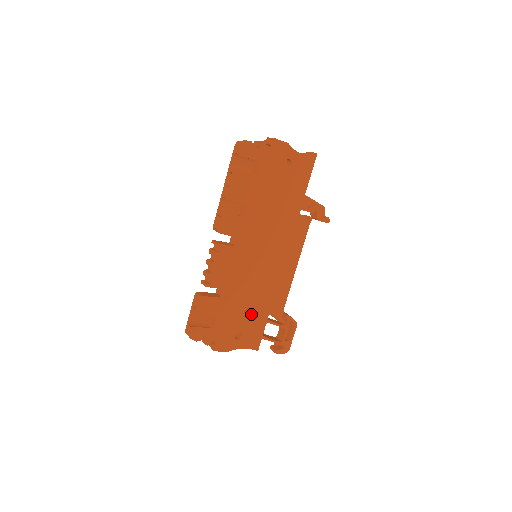
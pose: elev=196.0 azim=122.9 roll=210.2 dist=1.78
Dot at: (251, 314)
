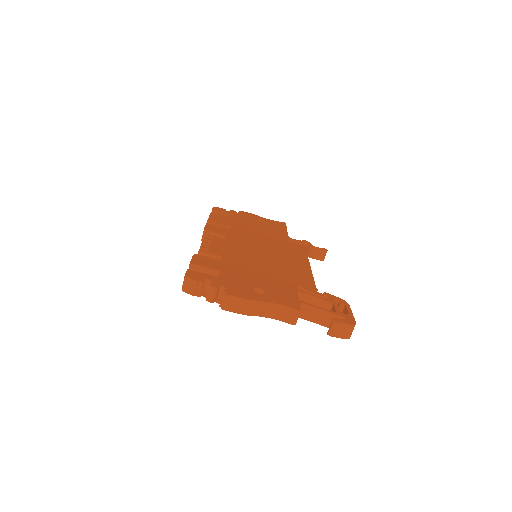
Dot at: (269, 280)
